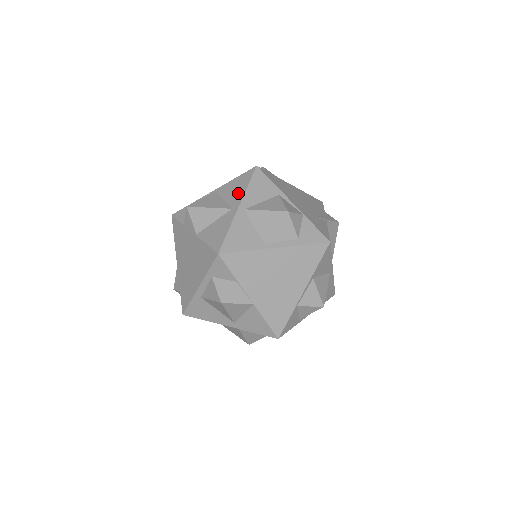
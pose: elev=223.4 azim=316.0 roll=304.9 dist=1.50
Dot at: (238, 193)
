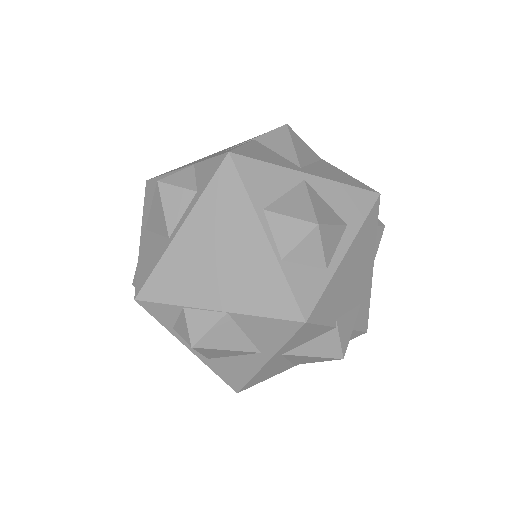
Dot at: occluded
